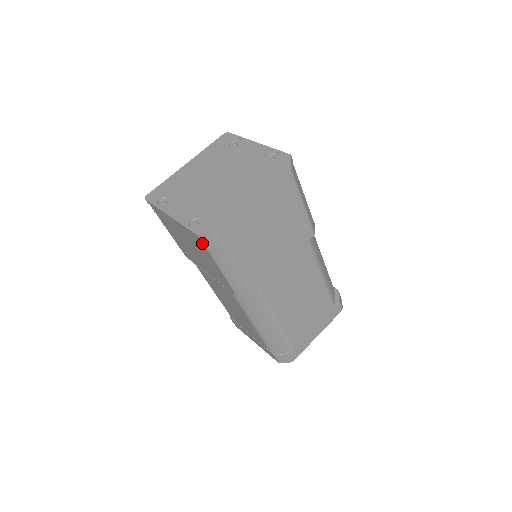
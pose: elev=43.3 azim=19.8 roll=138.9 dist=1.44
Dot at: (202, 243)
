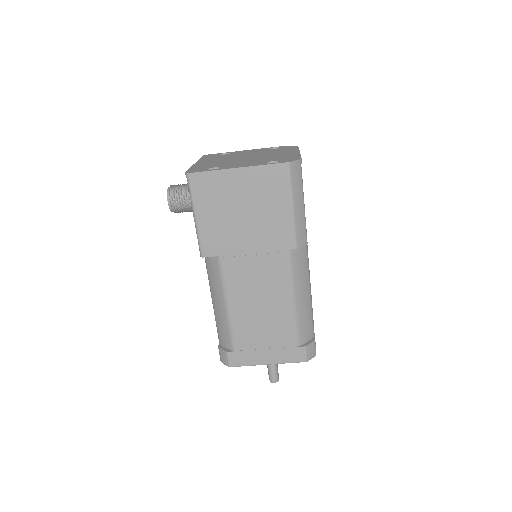
Dot at: (287, 175)
